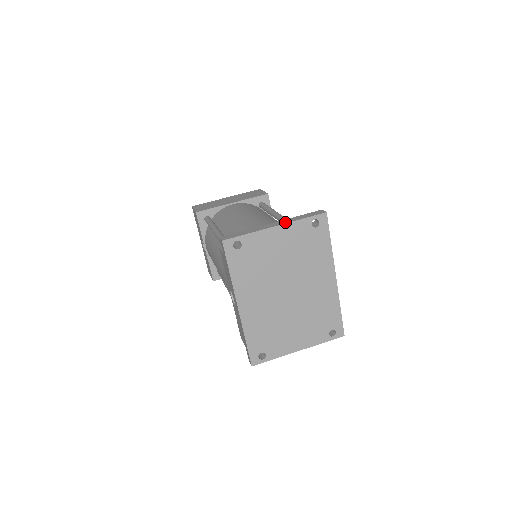
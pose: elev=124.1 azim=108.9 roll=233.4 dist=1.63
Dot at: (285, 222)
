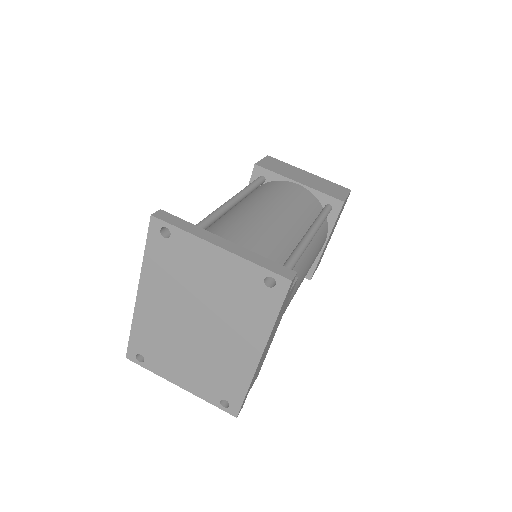
Dot at: (235, 251)
